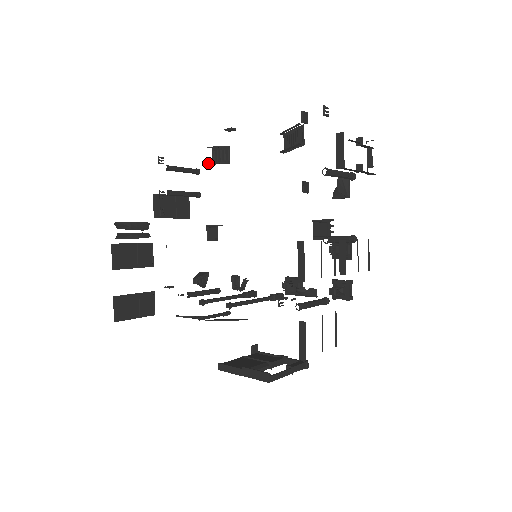
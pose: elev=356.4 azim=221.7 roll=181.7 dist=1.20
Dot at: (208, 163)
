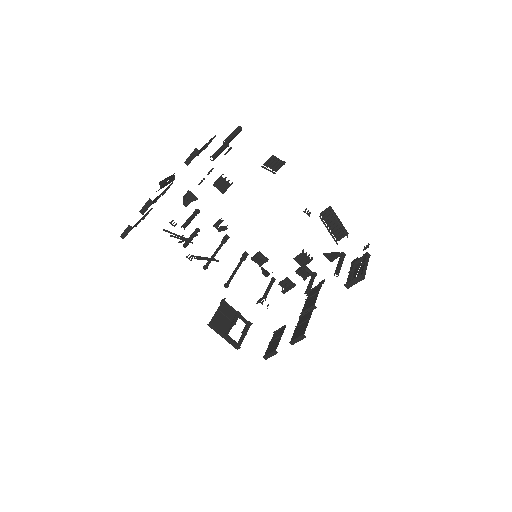
Dot at: (262, 167)
